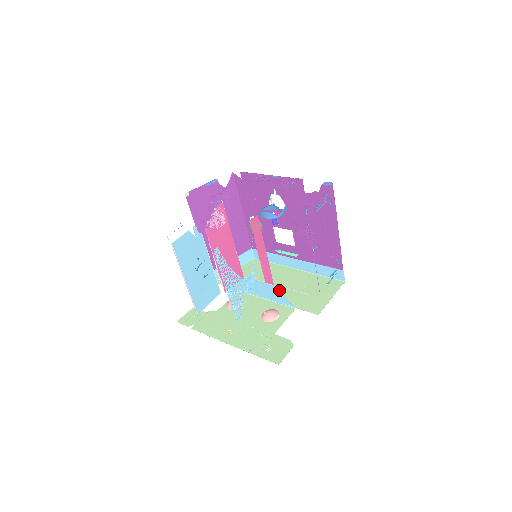
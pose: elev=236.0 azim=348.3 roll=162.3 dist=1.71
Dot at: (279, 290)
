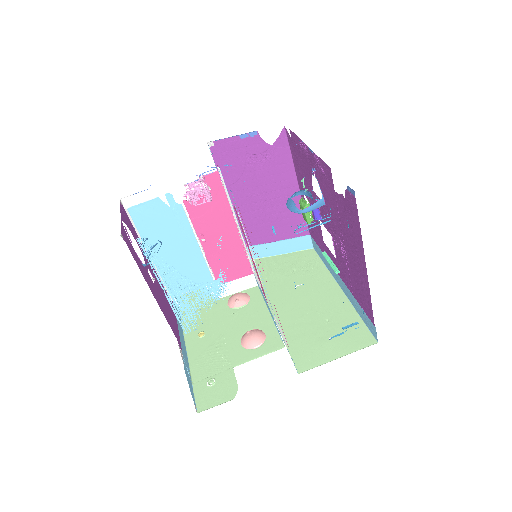
Dot at: (294, 308)
